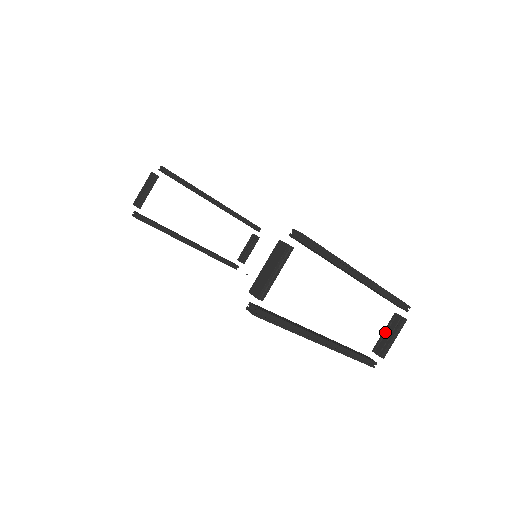
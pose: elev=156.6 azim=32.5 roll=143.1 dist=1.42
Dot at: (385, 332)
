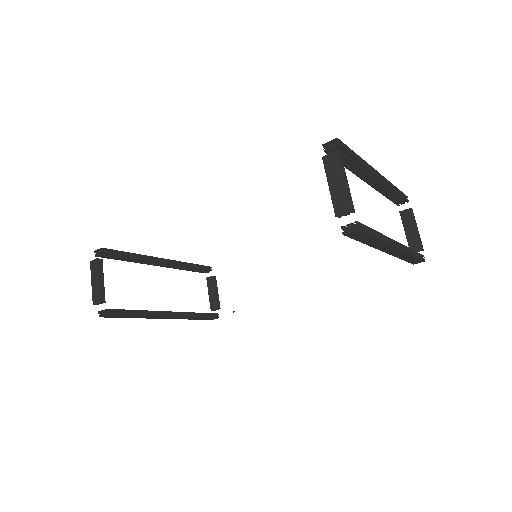
Dot at: (406, 231)
